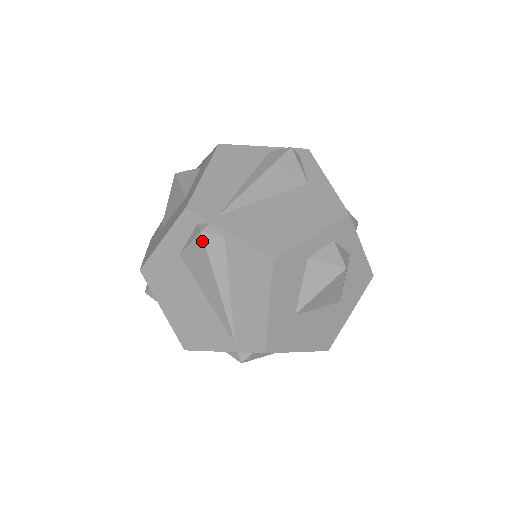
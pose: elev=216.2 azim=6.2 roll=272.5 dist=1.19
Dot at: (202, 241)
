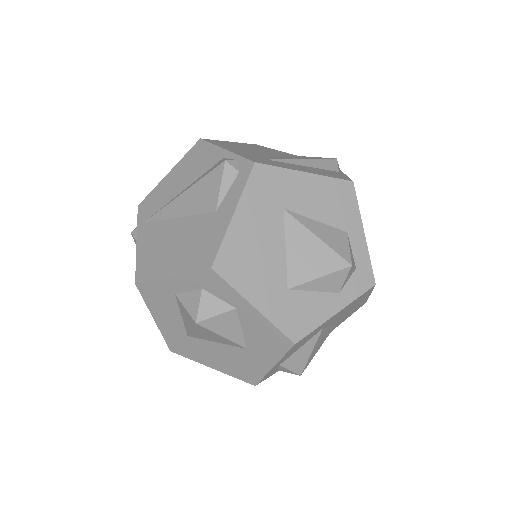
Dot at: occluded
